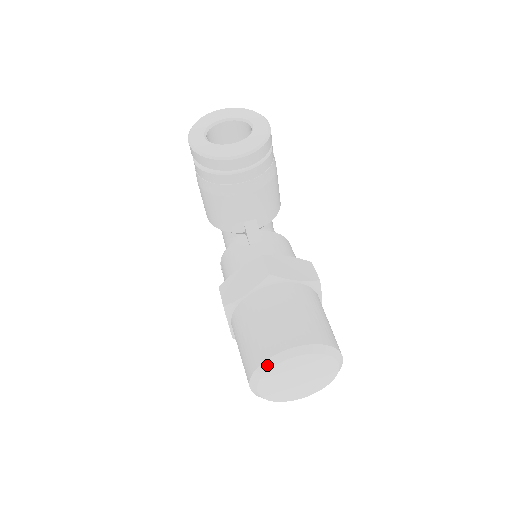
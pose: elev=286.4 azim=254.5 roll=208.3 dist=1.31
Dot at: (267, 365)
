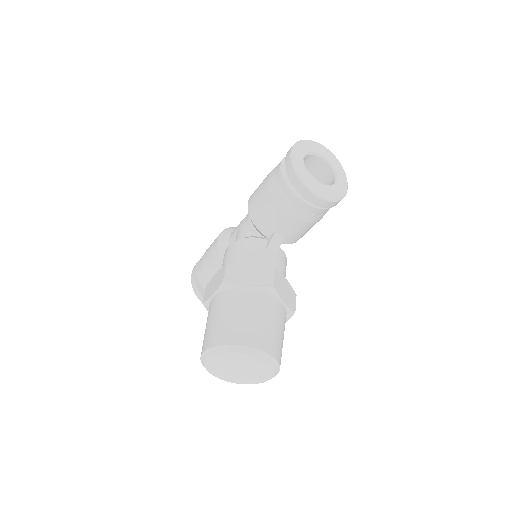
Dot at: (234, 348)
